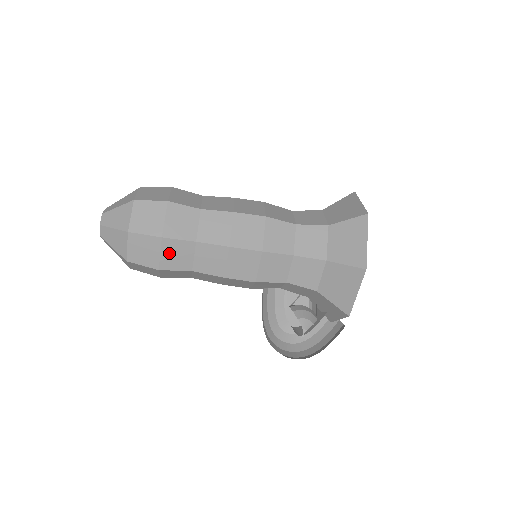
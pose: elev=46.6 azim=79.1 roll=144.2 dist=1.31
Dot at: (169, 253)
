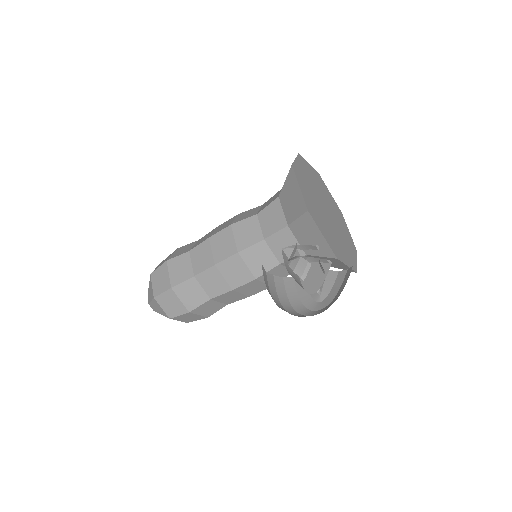
Dot at: (174, 270)
